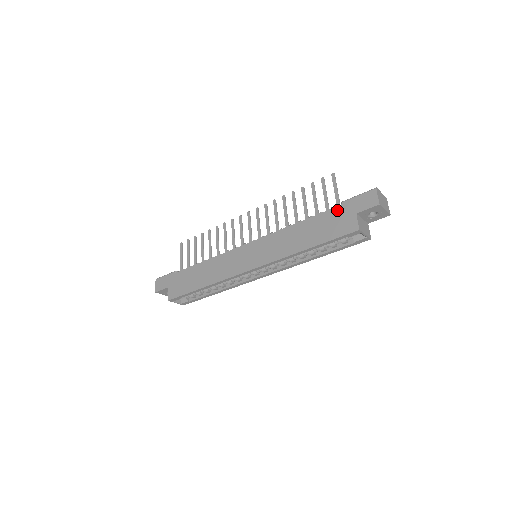
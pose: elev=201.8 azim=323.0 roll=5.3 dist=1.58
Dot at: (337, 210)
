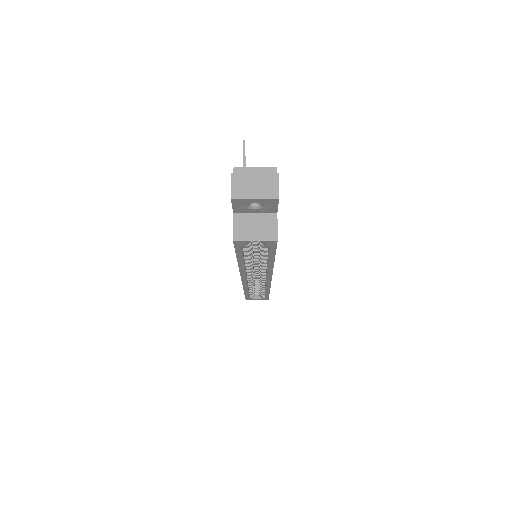
Dot at: occluded
